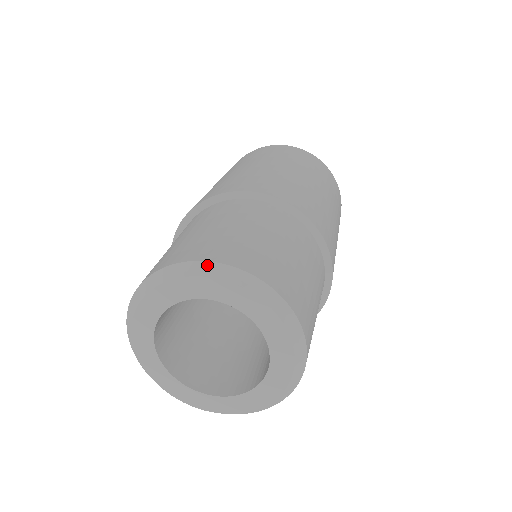
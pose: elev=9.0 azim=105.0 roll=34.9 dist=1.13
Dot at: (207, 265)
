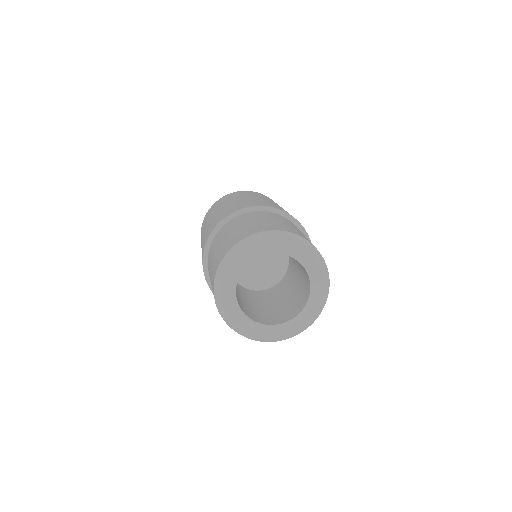
Dot at: (297, 236)
